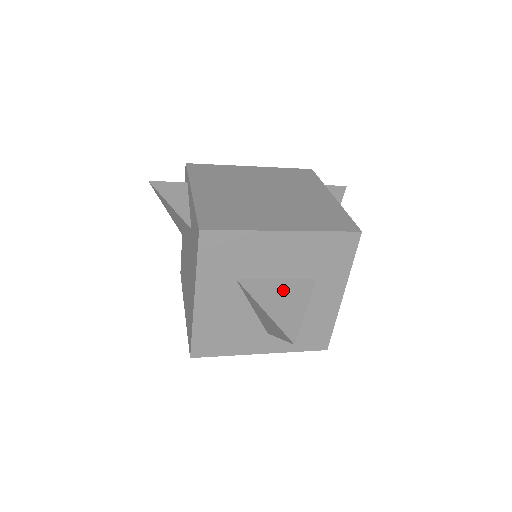
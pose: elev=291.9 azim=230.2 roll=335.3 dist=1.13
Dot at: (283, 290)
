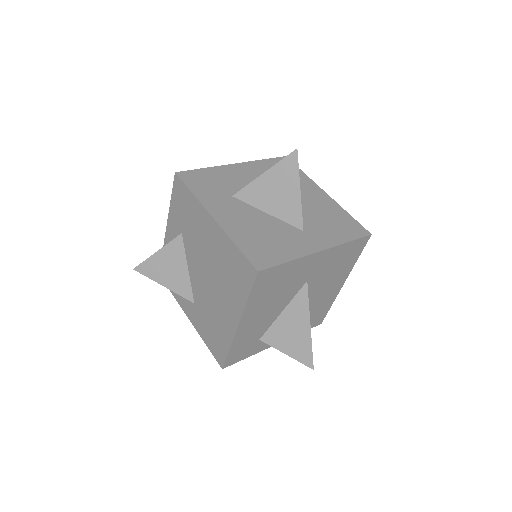
Dot at: occluded
